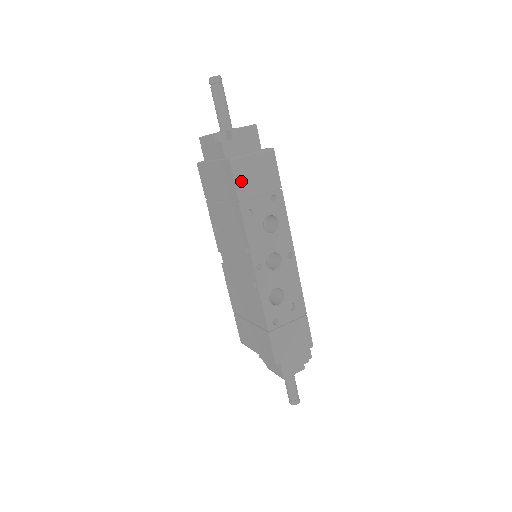
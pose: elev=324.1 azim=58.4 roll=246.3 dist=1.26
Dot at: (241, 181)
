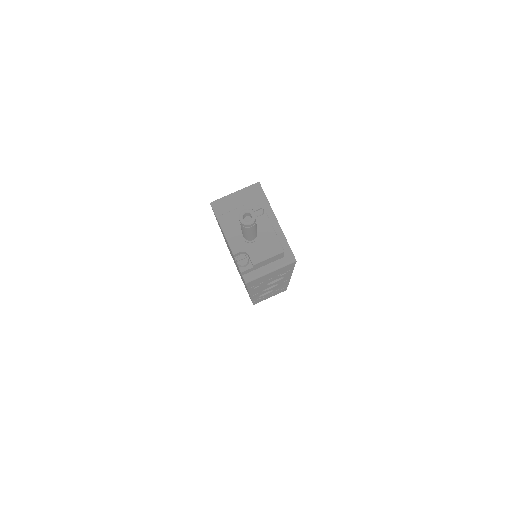
Dot at: (254, 284)
